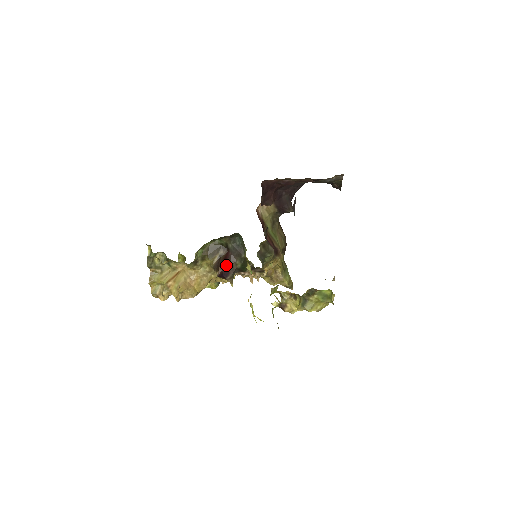
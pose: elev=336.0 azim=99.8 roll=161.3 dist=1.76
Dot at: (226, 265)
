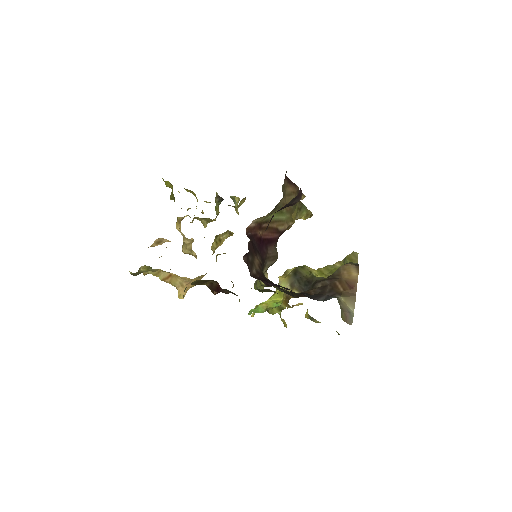
Dot at: occluded
